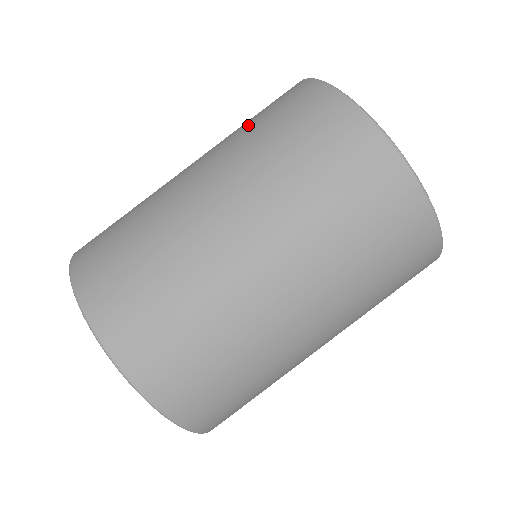
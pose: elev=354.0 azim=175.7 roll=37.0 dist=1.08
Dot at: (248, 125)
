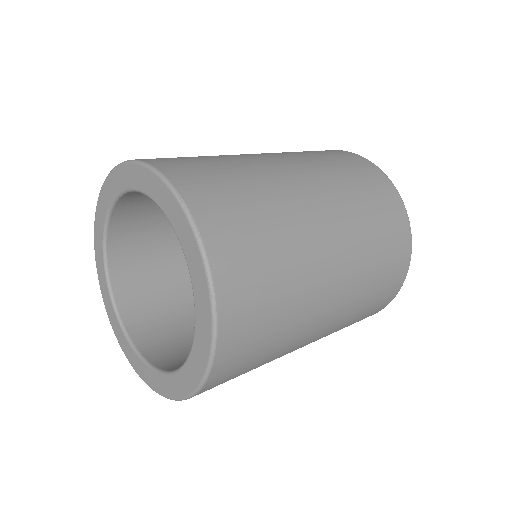
Dot at: occluded
